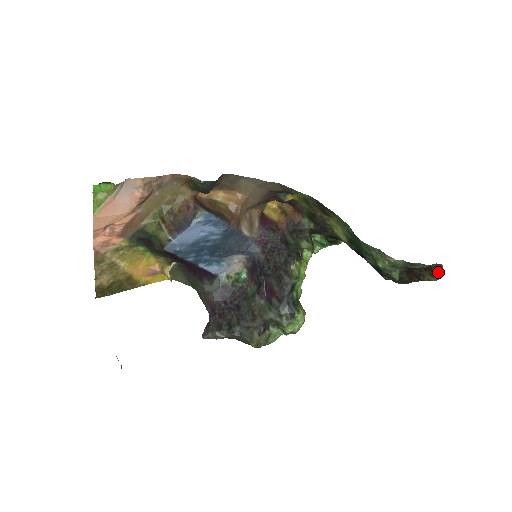
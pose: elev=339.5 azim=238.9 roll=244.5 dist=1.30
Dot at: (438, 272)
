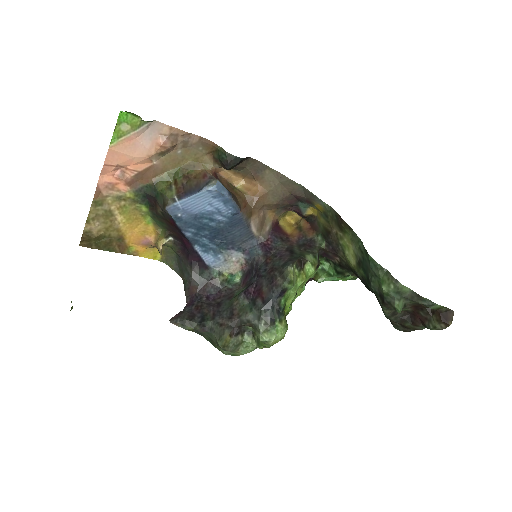
Dot at: (447, 319)
